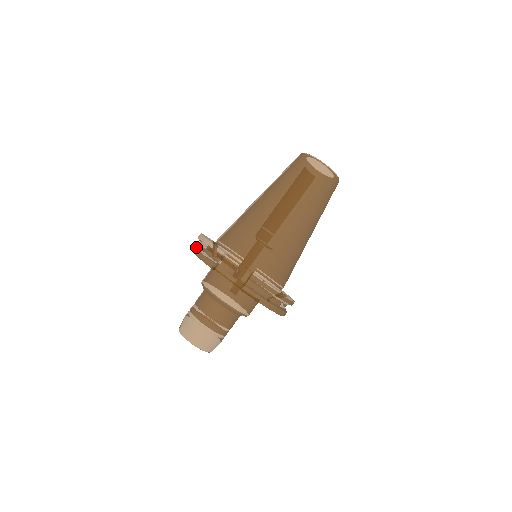
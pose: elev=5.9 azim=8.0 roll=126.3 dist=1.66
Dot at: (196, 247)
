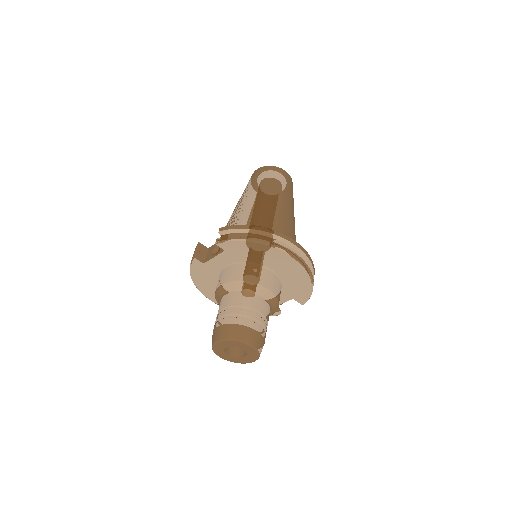
Dot at: occluded
